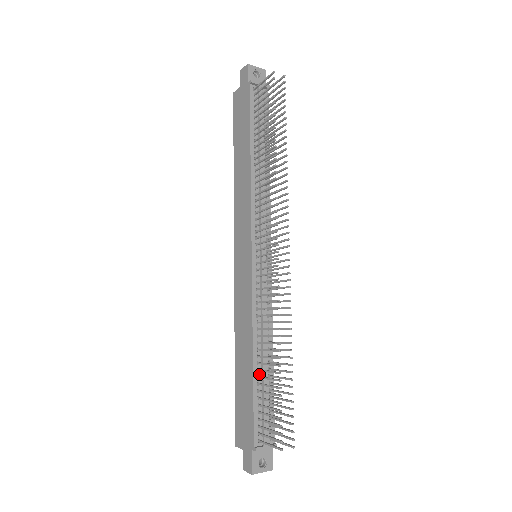
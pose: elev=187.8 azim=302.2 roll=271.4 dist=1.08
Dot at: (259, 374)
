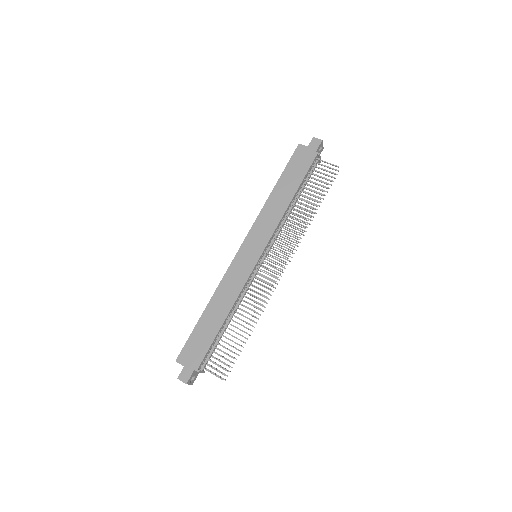
Dot at: (222, 328)
